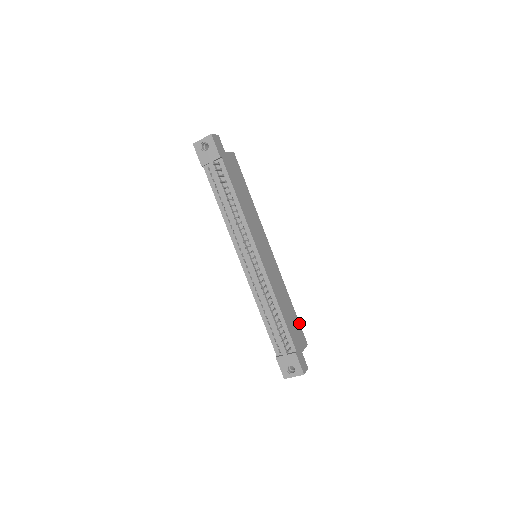
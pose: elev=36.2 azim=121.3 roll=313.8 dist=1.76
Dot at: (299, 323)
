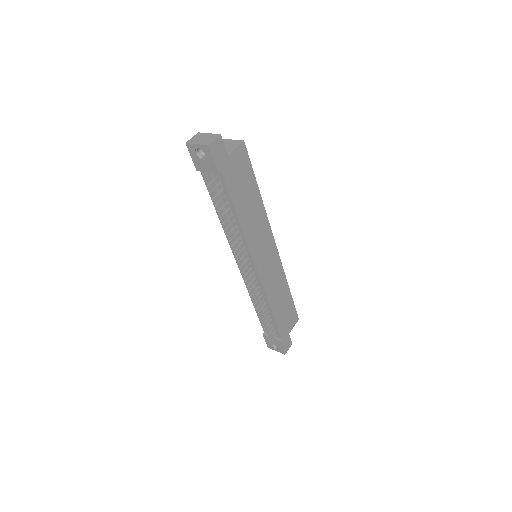
Dot at: occluded
